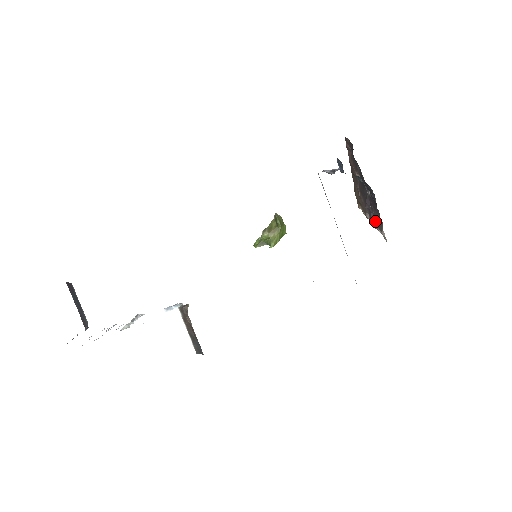
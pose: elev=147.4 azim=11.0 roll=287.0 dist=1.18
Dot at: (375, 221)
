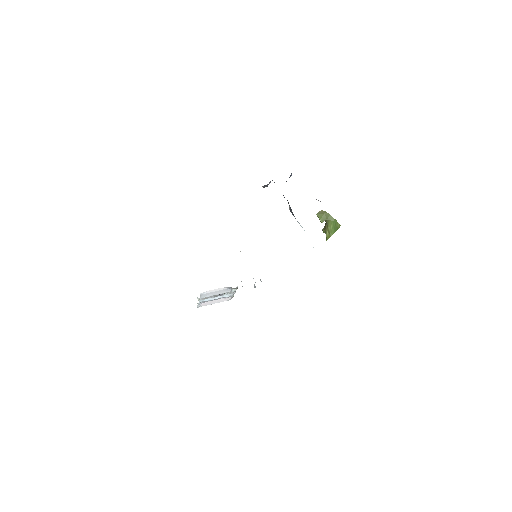
Dot at: occluded
